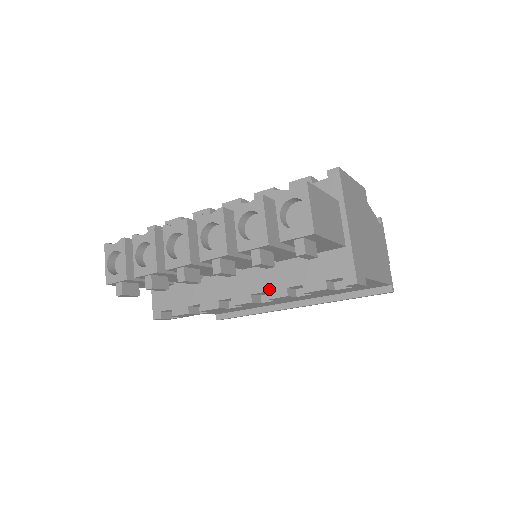
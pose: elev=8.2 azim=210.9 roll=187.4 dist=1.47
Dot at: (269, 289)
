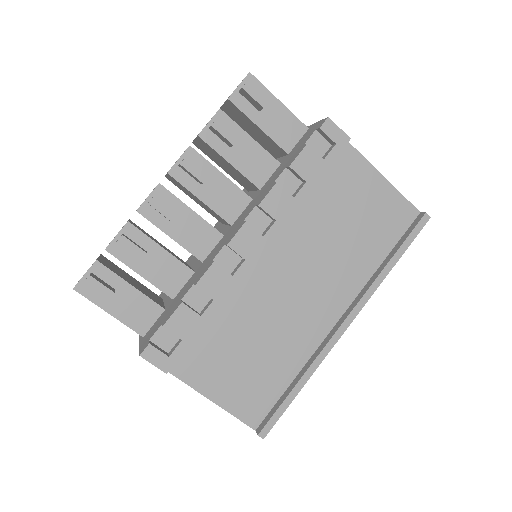
Dot at: (258, 201)
